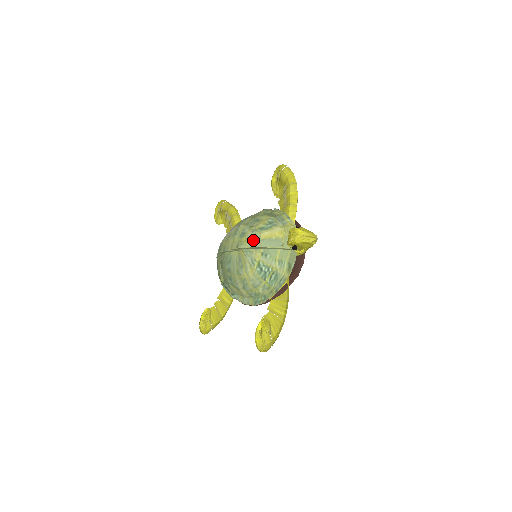
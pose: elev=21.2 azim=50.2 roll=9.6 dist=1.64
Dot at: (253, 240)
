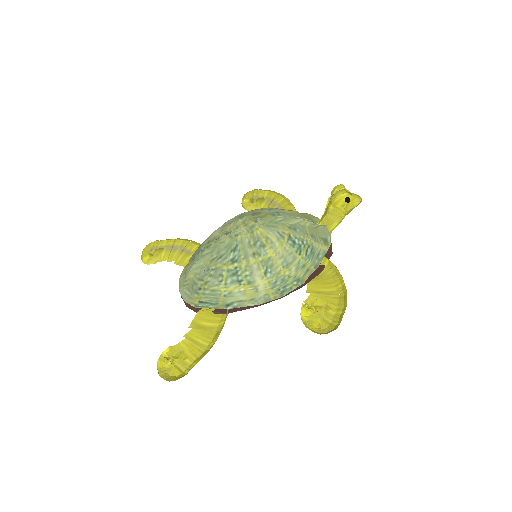
Dot at: (276, 214)
